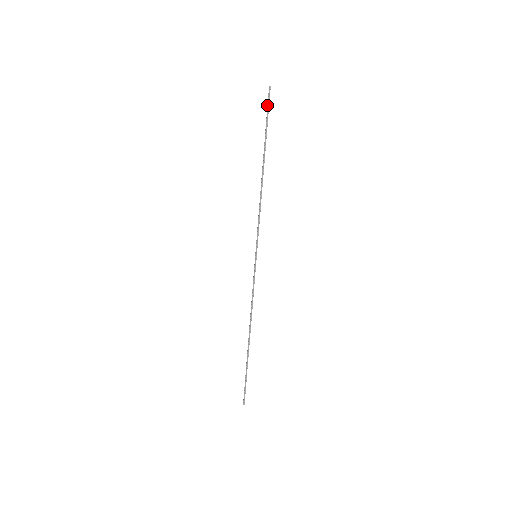
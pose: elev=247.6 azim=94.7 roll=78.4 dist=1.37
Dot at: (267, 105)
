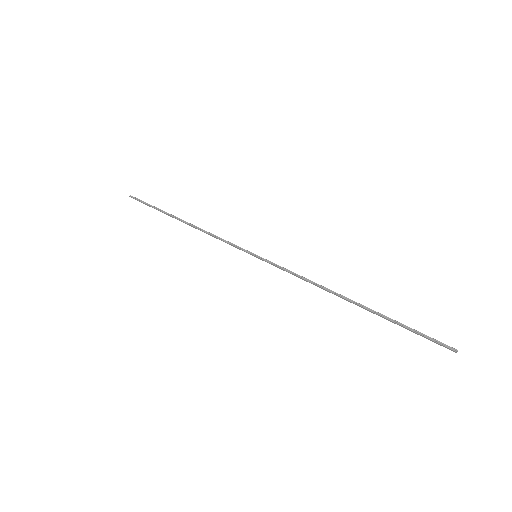
Dot at: occluded
